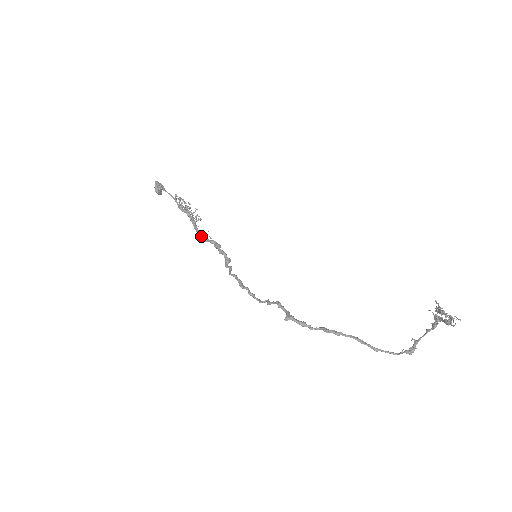
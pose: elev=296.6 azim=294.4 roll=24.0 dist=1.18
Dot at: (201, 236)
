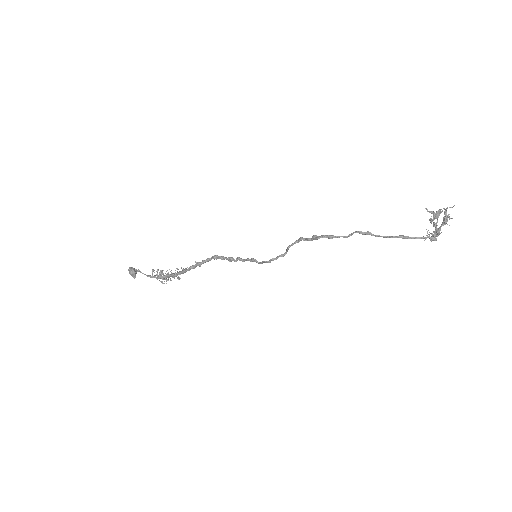
Dot at: (193, 265)
